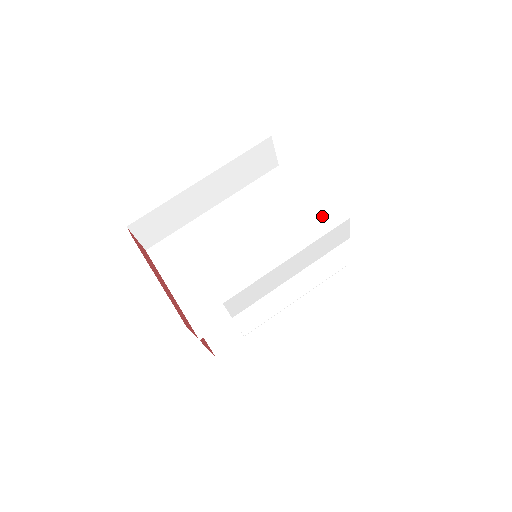
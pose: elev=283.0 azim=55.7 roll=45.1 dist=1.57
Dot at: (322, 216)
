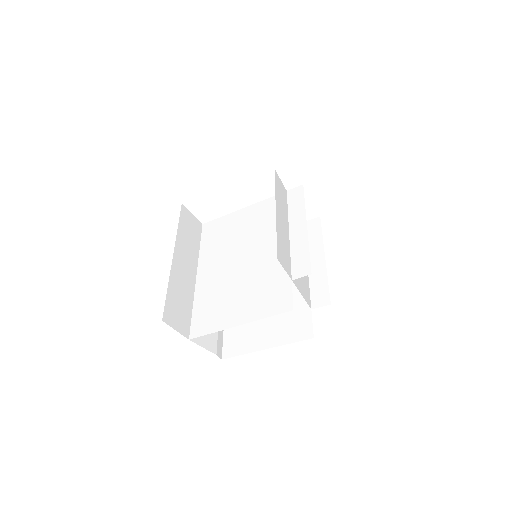
Dot at: (259, 204)
